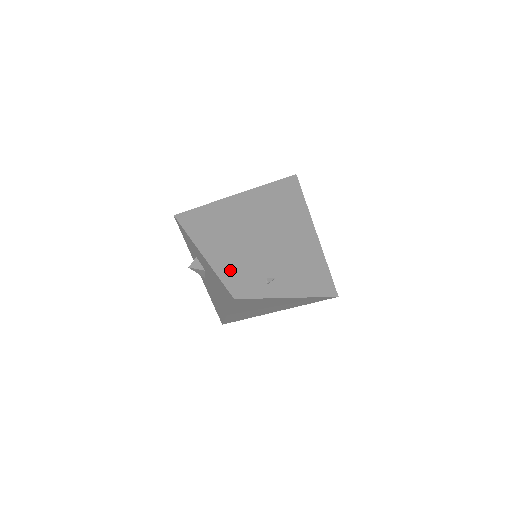
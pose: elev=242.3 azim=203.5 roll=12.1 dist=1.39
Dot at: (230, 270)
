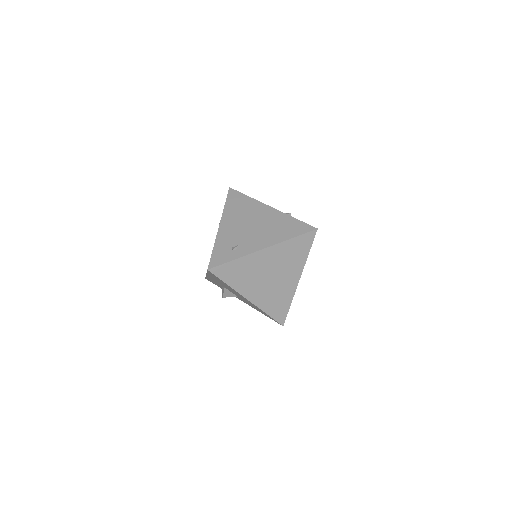
Dot at: occluded
